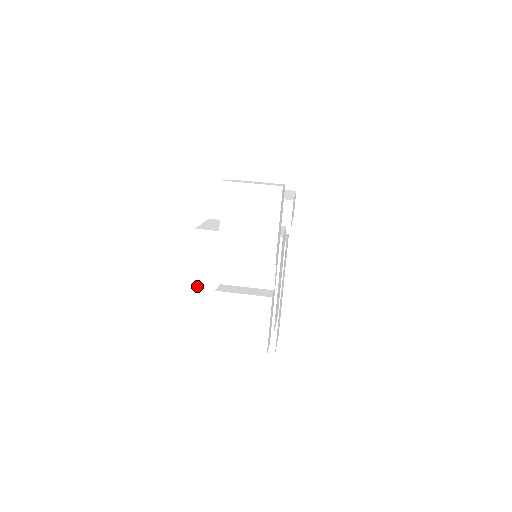
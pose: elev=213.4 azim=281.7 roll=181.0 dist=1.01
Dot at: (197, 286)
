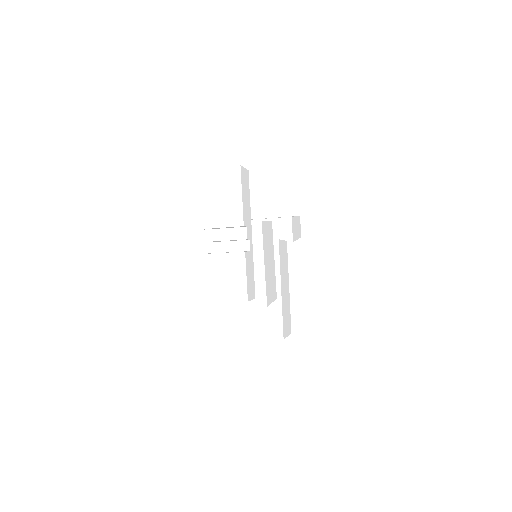
Dot at: (201, 273)
